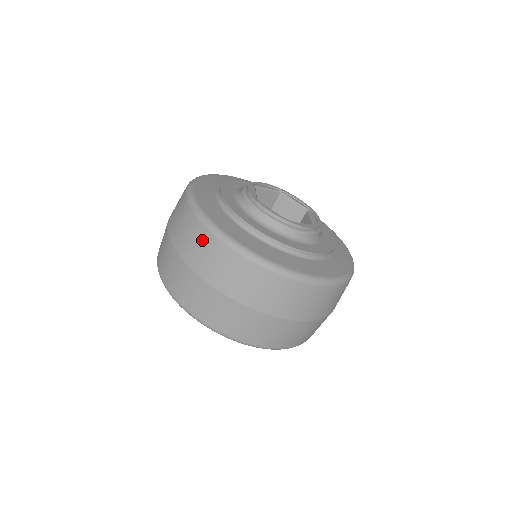
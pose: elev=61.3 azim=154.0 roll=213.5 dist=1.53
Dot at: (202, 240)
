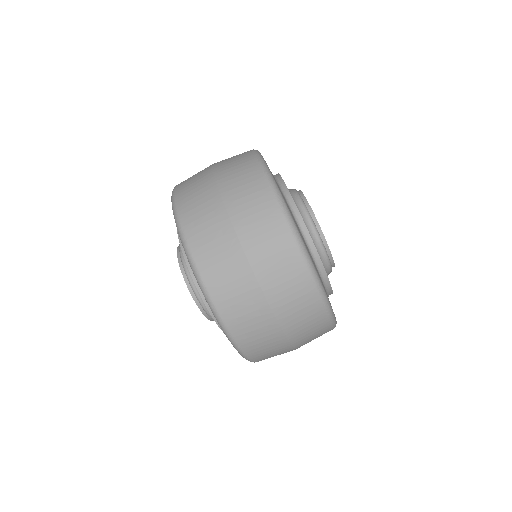
Dot at: (283, 249)
